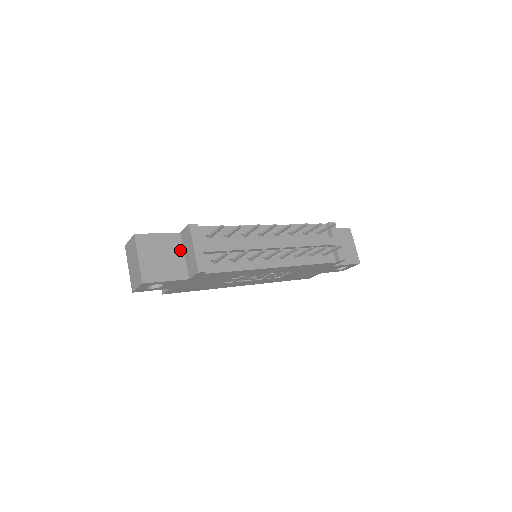
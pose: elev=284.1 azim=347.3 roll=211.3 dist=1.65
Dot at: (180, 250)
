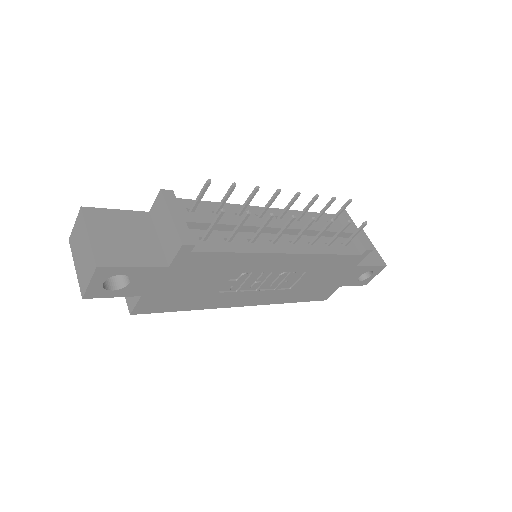
Dot at: (151, 231)
